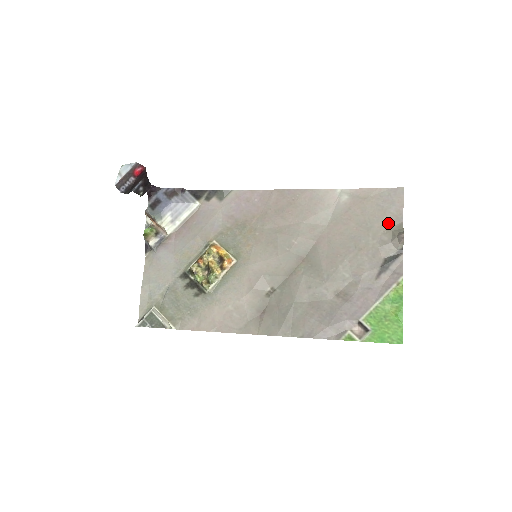
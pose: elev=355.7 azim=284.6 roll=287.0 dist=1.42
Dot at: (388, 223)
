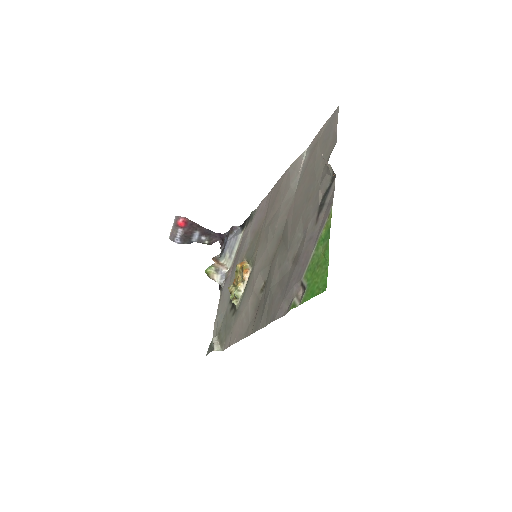
Dot at: (328, 154)
